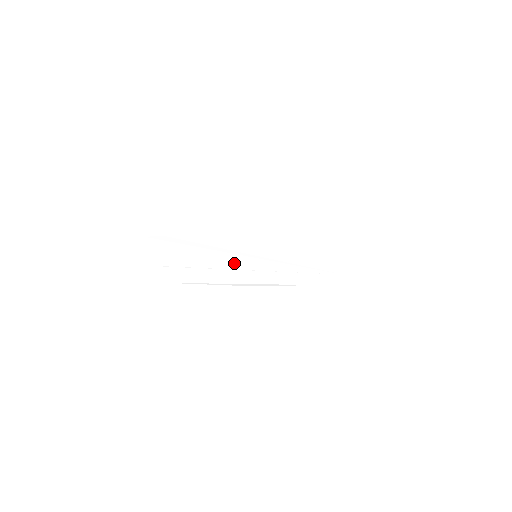
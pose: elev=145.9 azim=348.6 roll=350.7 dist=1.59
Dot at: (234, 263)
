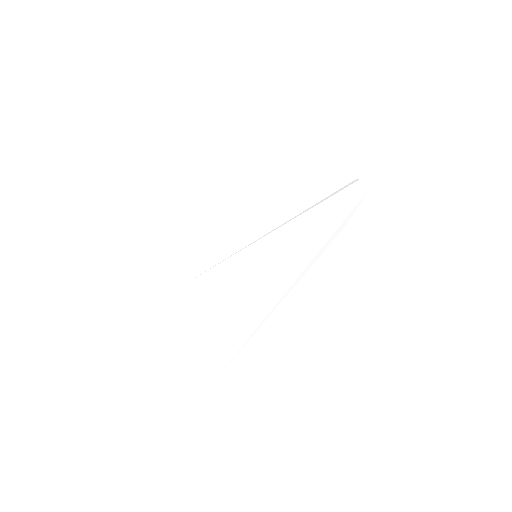
Dot at: (247, 289)
